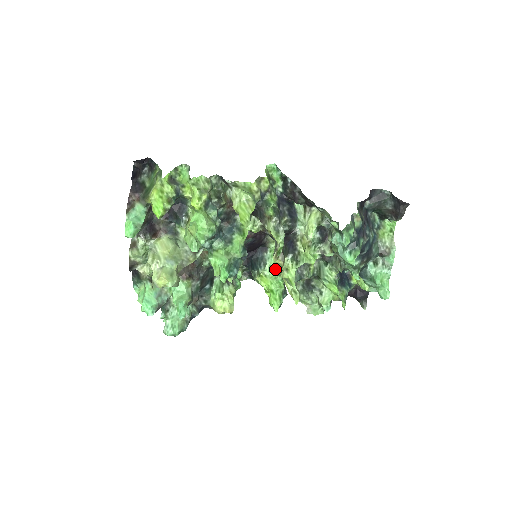
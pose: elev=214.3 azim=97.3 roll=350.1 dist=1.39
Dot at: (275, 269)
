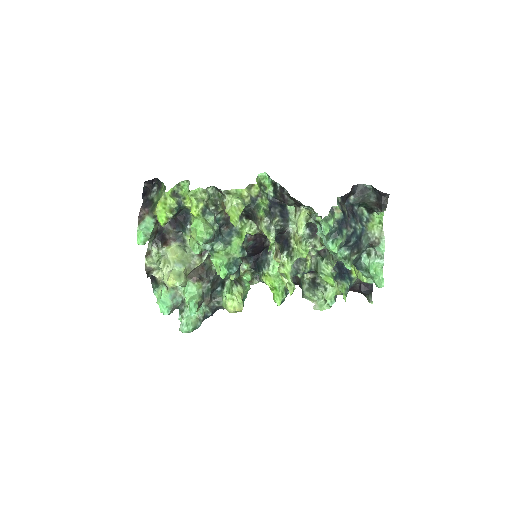
Dot at: occluded
